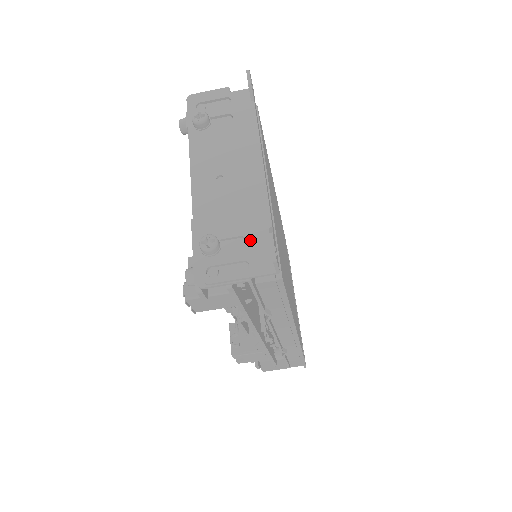
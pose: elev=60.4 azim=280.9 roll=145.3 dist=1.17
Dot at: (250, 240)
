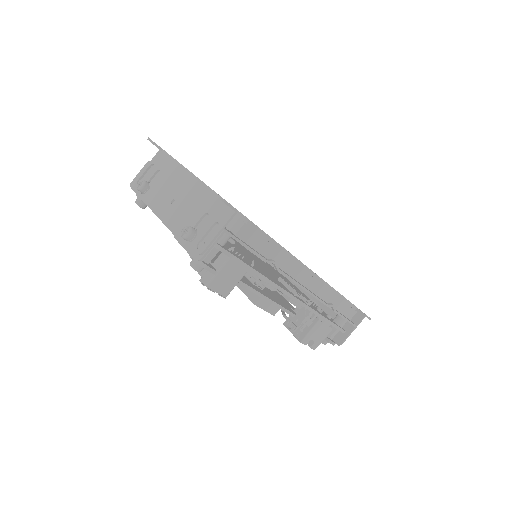
Dot at: (210, 212)
